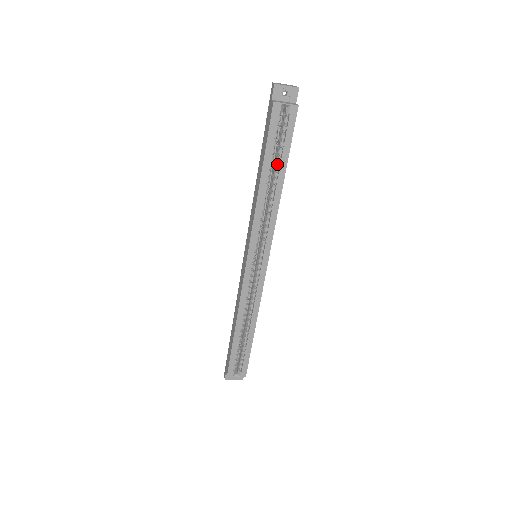
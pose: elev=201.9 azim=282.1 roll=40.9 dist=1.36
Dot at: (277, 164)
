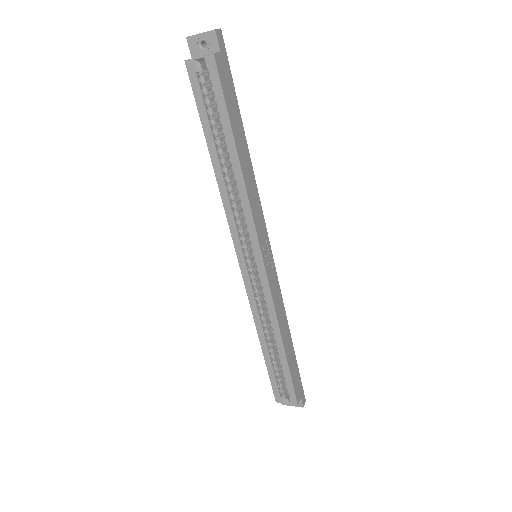
Dot at: (224, 137)
